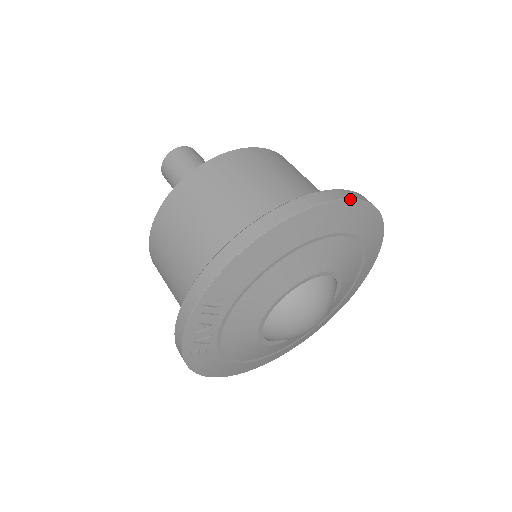
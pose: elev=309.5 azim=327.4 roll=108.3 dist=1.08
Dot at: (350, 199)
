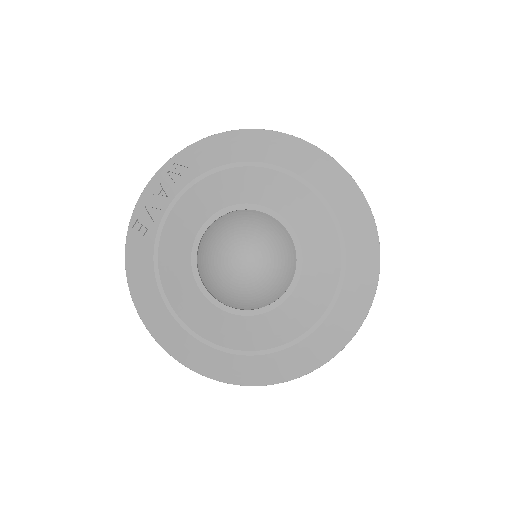
Dot at: (338, 163)
